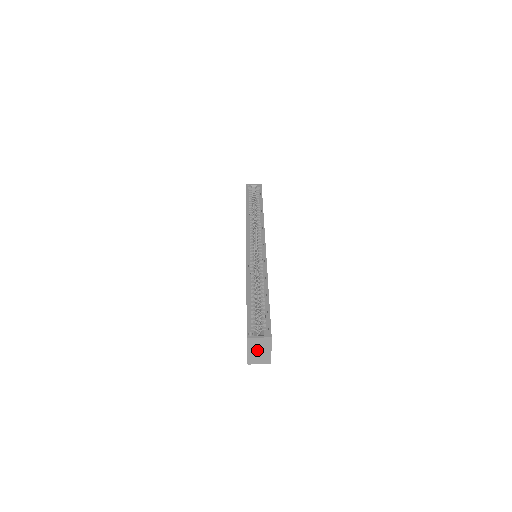
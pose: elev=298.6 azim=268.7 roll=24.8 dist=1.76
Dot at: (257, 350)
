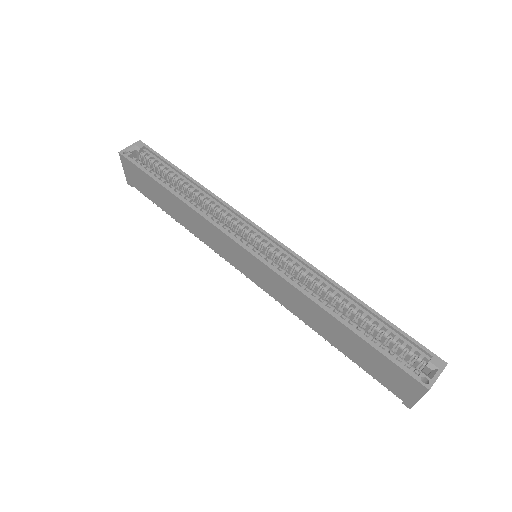
Dot at: occluded
